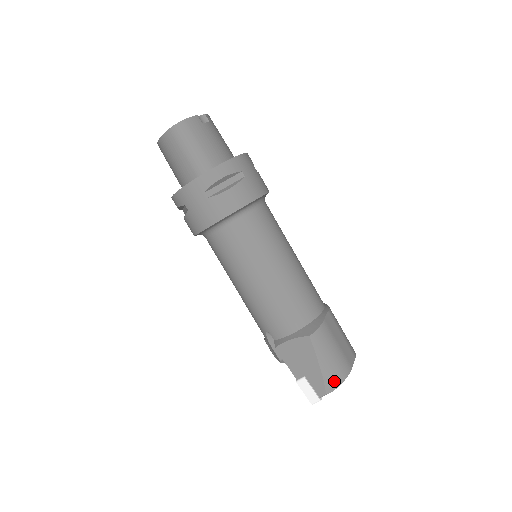
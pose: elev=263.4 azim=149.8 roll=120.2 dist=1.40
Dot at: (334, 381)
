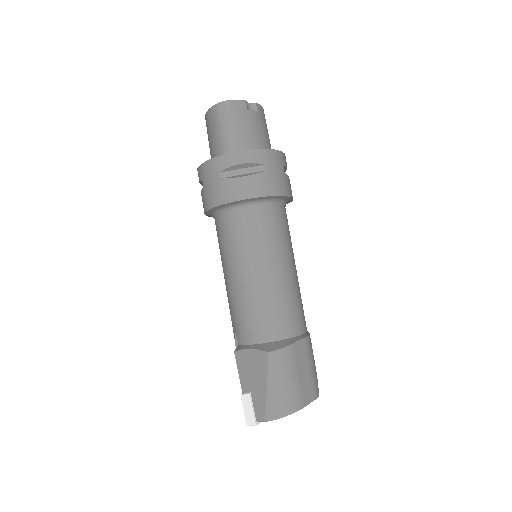
Dot at: (276, 411)
